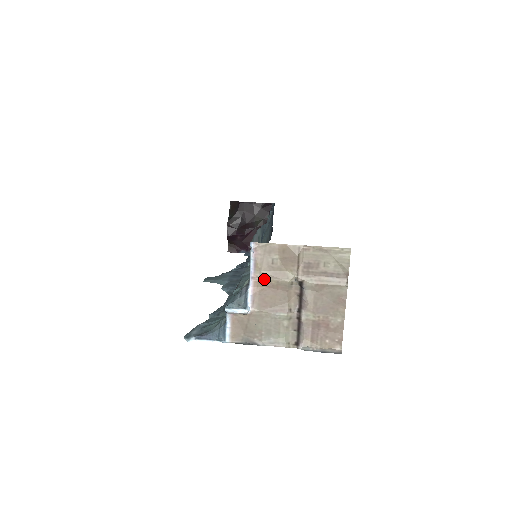
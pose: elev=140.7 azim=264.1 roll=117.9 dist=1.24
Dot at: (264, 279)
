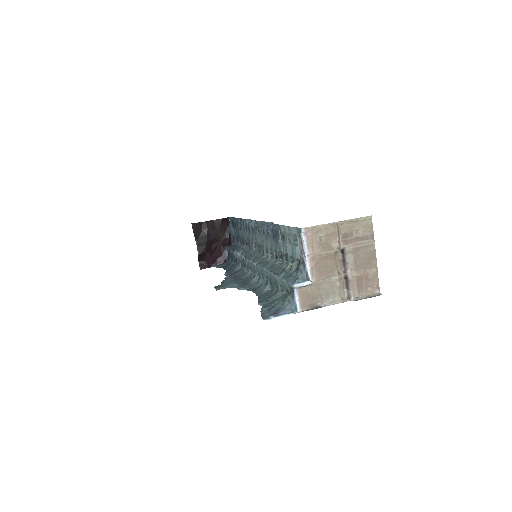
Dot at: (317, 254)
